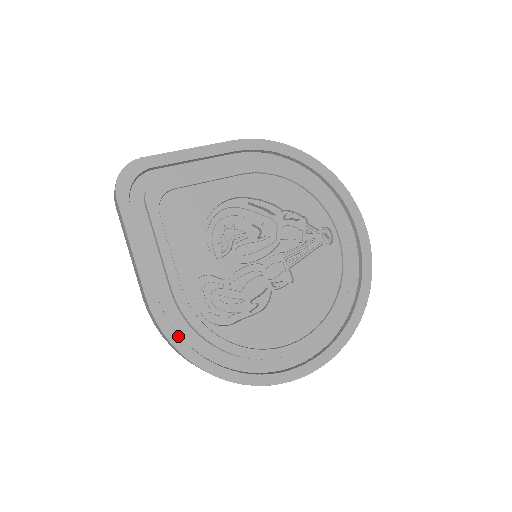
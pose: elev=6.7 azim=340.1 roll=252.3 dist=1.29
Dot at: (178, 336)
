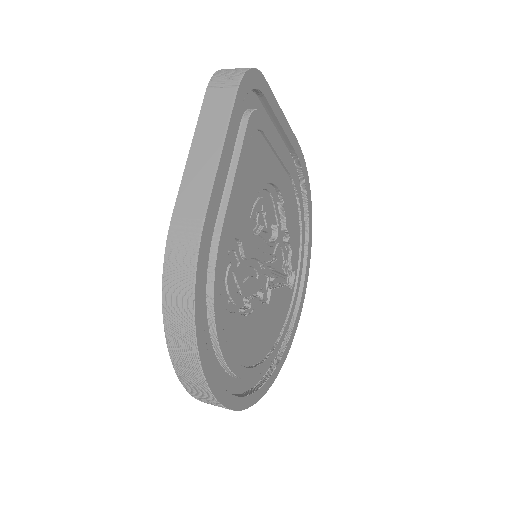
Dot at: (202, 289)
